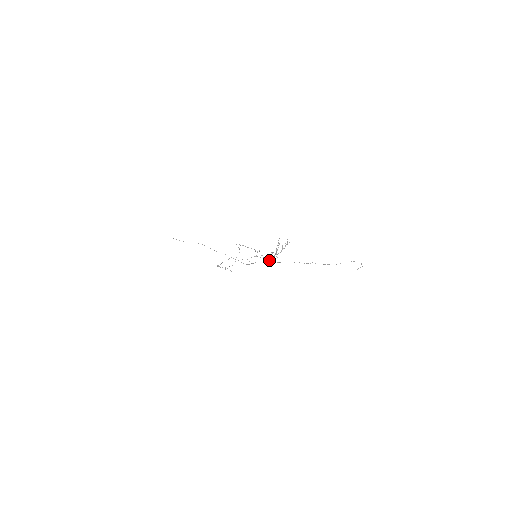
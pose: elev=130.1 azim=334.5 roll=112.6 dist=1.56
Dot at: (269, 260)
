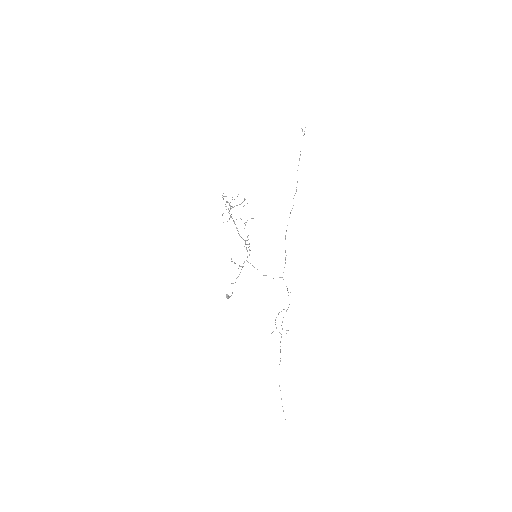
Dot at: (230, 217)
